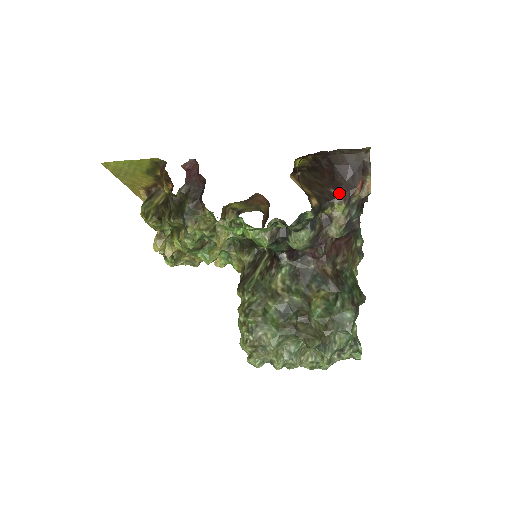
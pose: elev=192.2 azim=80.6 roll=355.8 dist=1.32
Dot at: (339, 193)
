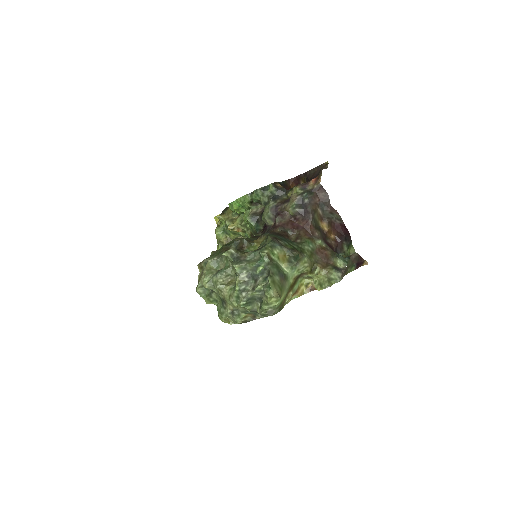
Dot at: occluded
